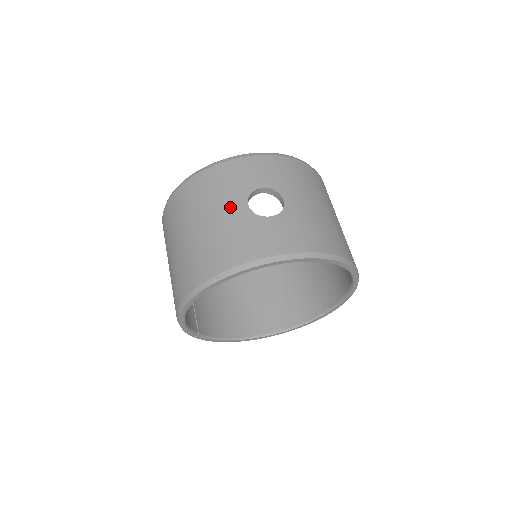
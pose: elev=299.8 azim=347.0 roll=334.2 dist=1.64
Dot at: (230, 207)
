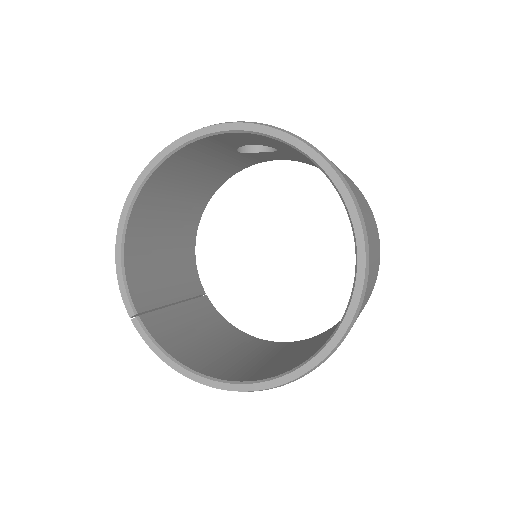
Dot at: occluded
